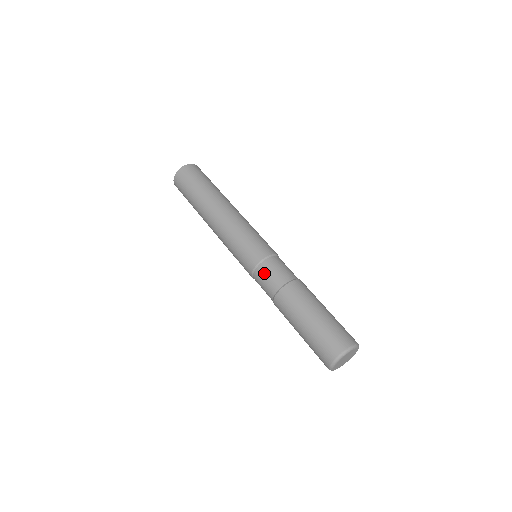
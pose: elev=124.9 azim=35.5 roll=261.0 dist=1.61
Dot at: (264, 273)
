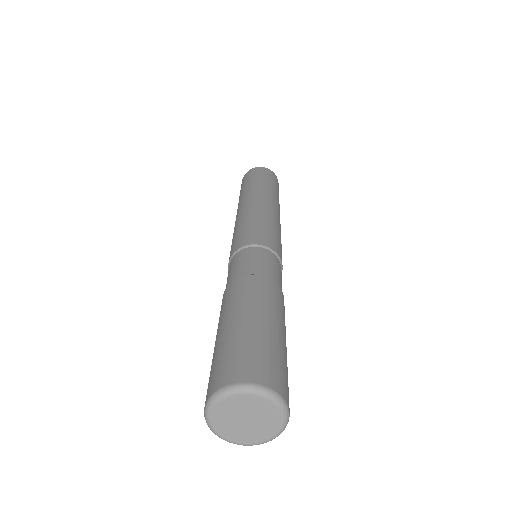
Dot at: (264, 256)
